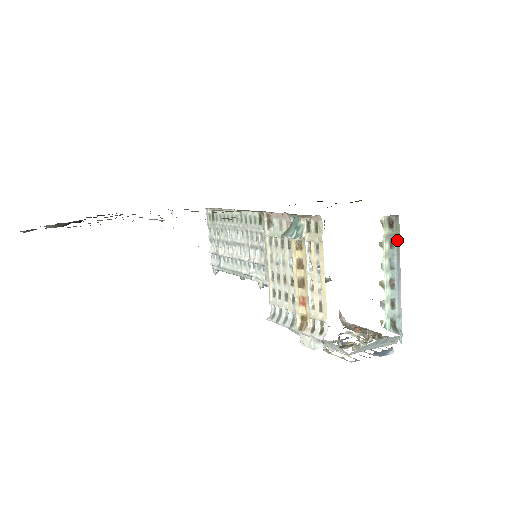
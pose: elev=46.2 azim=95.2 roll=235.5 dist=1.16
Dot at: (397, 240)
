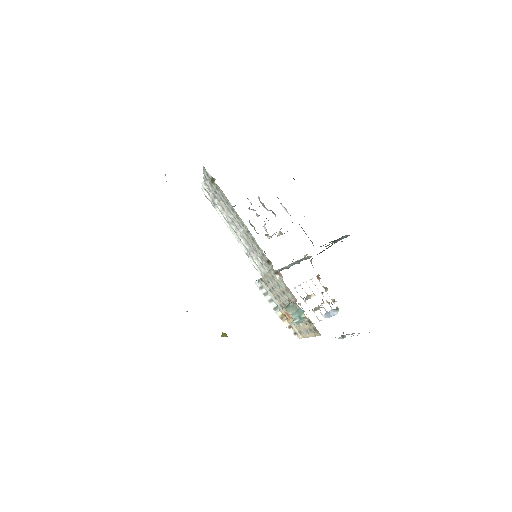
Dot at: occluded
